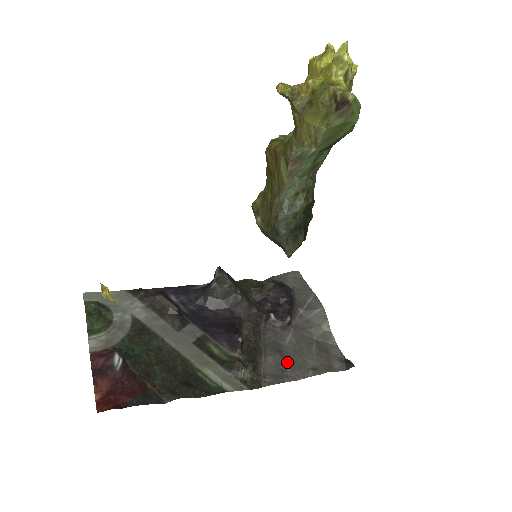
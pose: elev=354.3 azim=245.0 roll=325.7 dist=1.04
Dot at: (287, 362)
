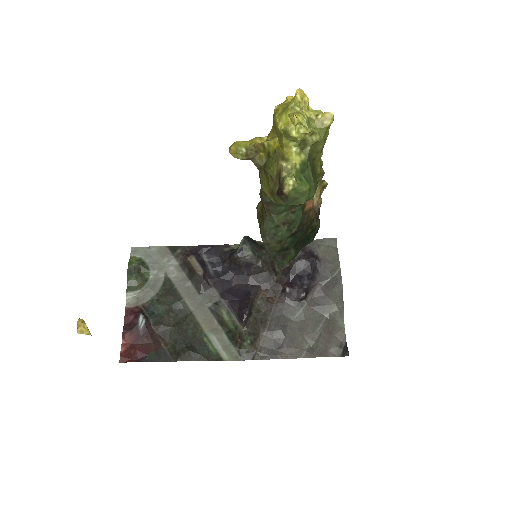
Dot at: (287, 339)
